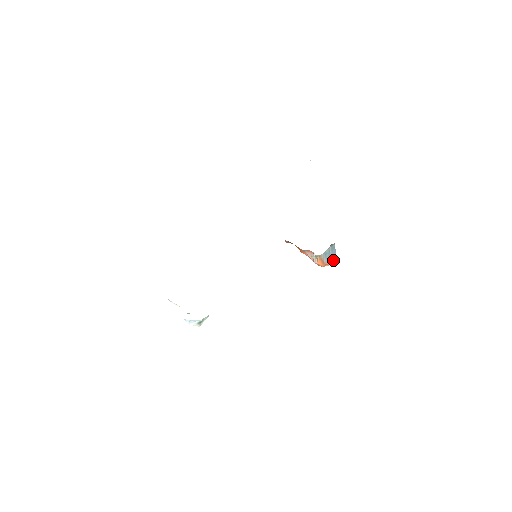
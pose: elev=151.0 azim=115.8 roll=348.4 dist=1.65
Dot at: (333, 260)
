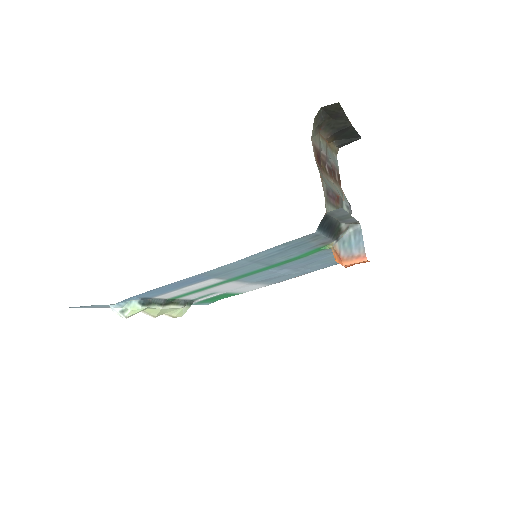
Dot at: (358, 252)
